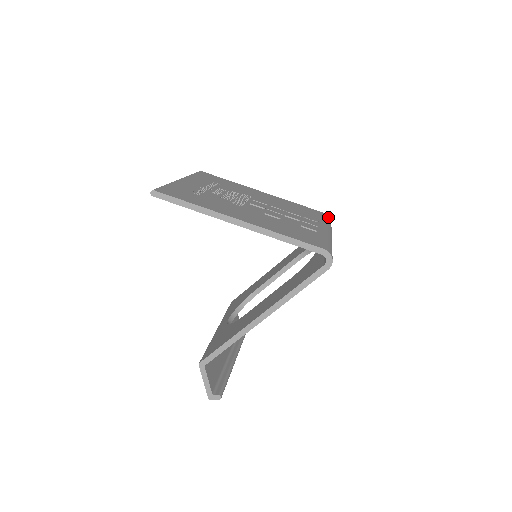
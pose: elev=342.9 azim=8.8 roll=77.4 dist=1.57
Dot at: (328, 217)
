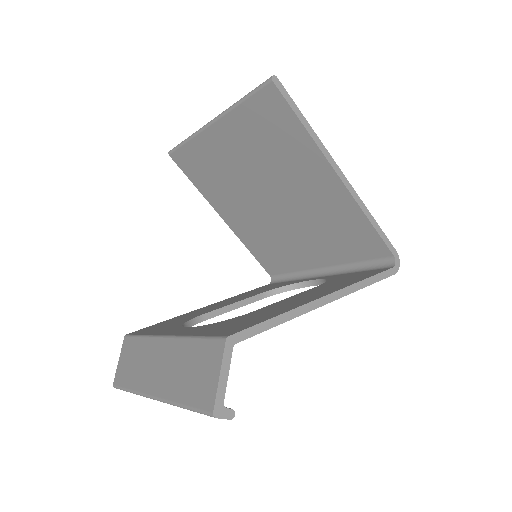
Dot at: occluded
